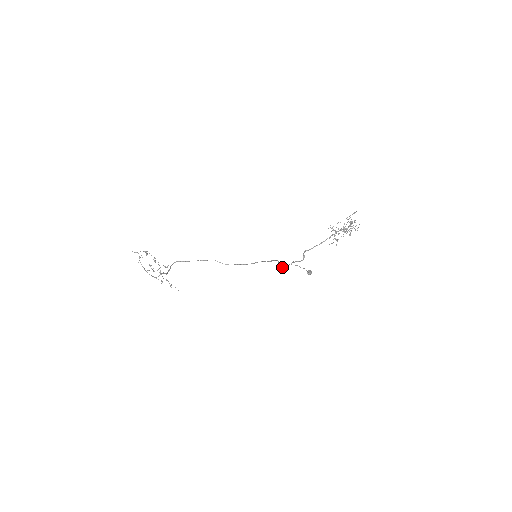
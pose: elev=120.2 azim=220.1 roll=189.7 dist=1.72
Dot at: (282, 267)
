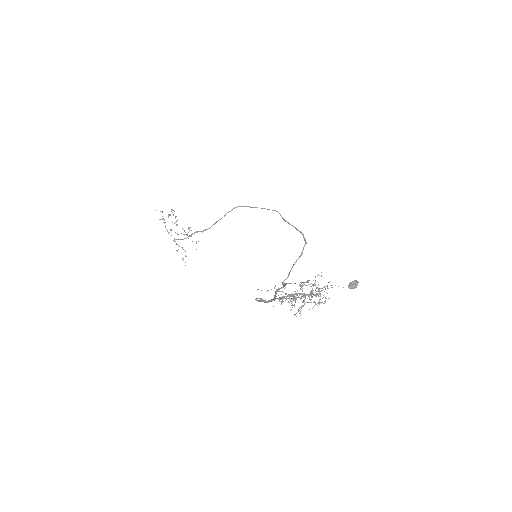
Dot at: (282, 282)
